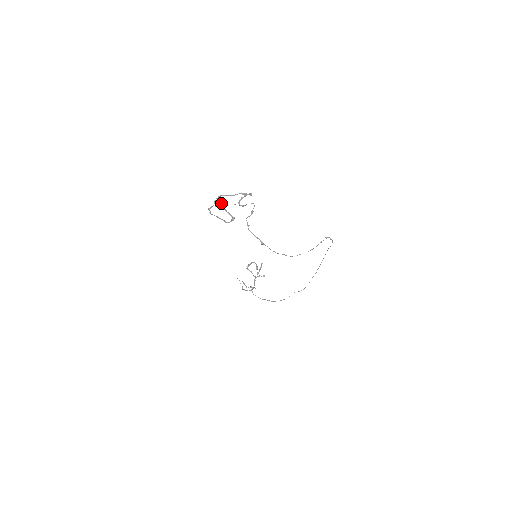
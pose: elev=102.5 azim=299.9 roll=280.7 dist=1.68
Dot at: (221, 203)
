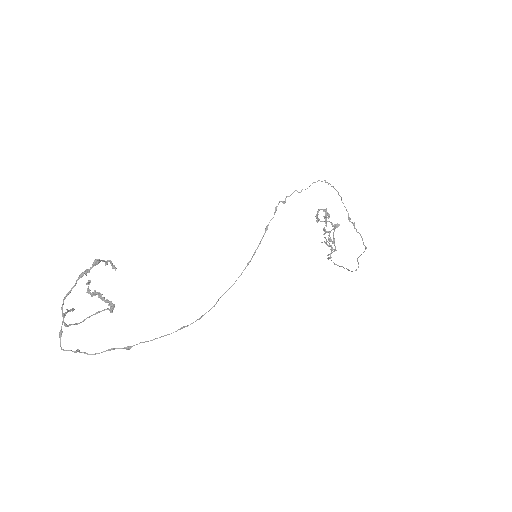
Dot at: (63, 315)
